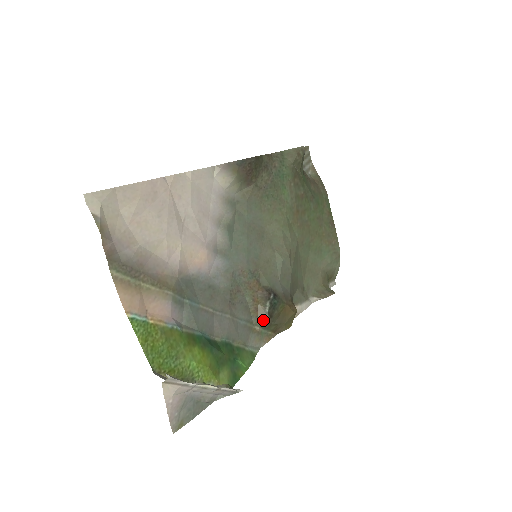
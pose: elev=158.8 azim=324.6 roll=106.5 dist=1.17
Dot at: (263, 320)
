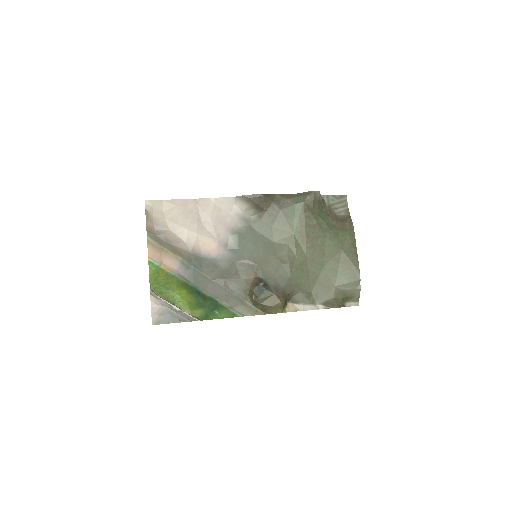
Dot at: (251, 298)
